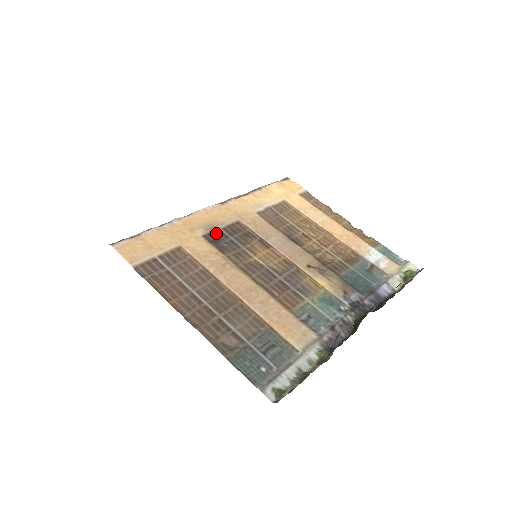
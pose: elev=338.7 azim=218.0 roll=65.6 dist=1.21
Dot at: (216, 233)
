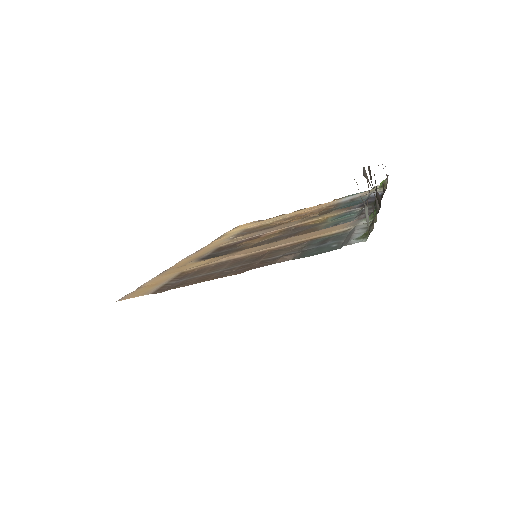
Dot at: (207, 257)
